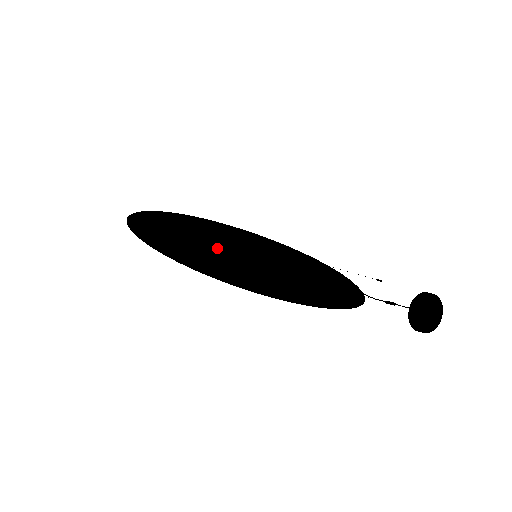
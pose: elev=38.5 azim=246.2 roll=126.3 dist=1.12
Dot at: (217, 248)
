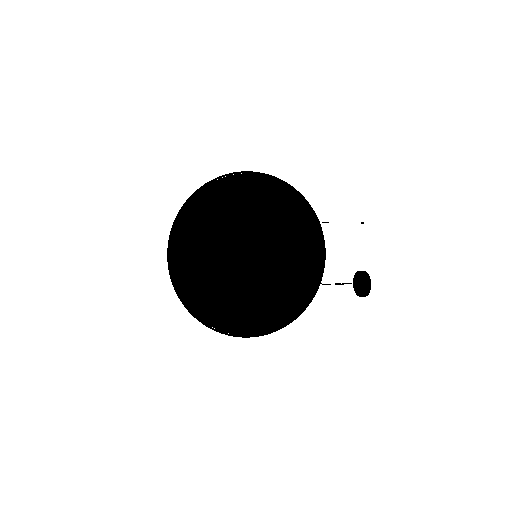
Dot at: (227, 266)
